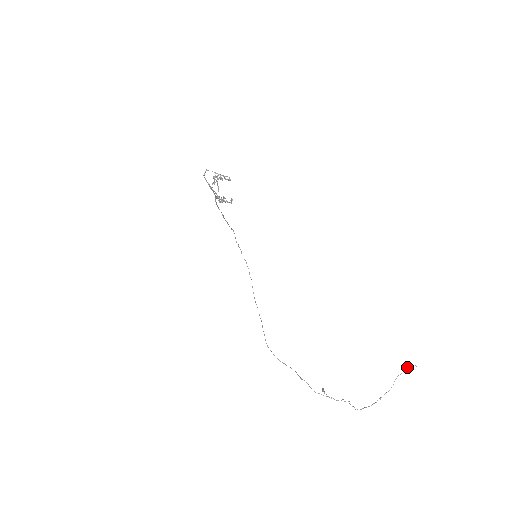
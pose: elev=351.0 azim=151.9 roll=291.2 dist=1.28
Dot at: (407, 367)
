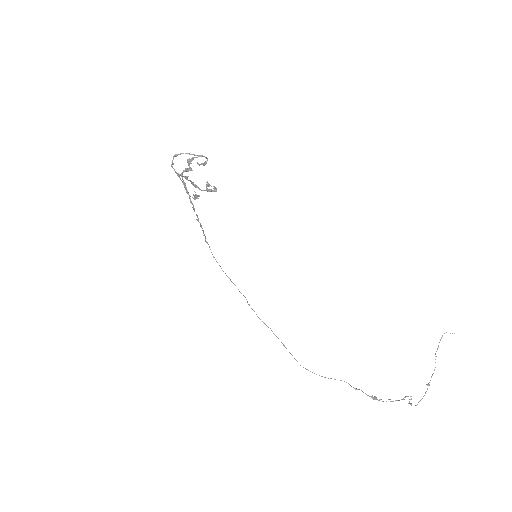
Dot at: (440, 339)
